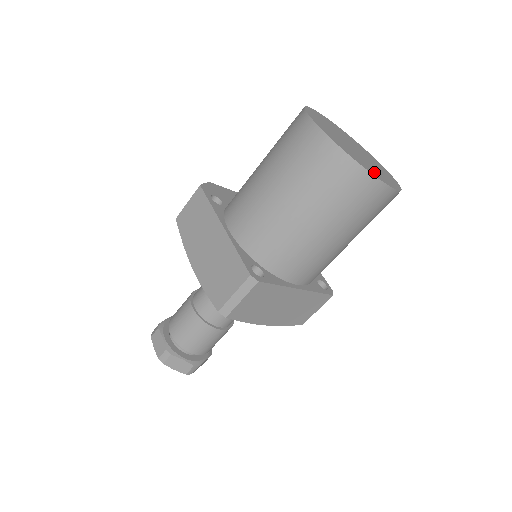
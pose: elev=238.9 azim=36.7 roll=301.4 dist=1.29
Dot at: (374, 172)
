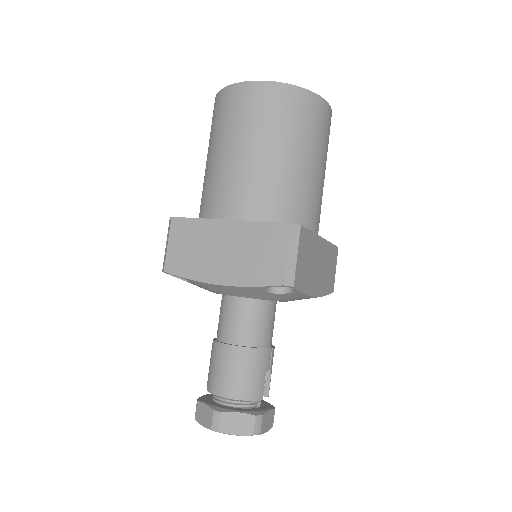
Dot at: occluded
